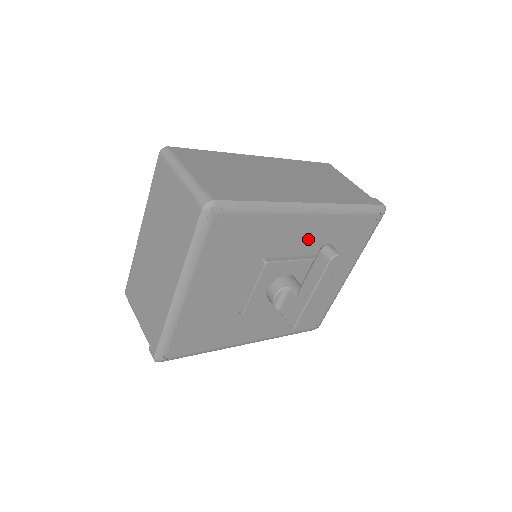
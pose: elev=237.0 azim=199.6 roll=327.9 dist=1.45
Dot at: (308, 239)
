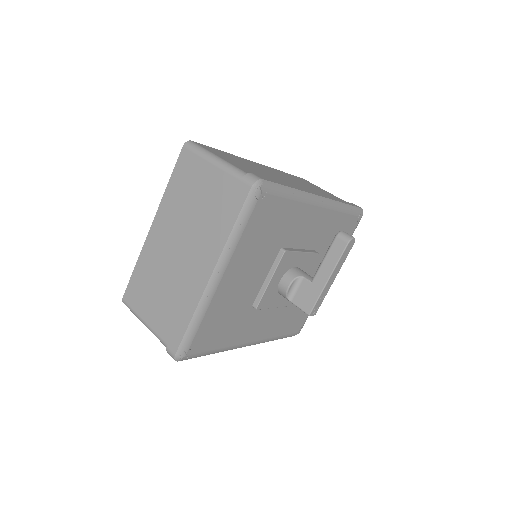
Dot at: (313, 233)
